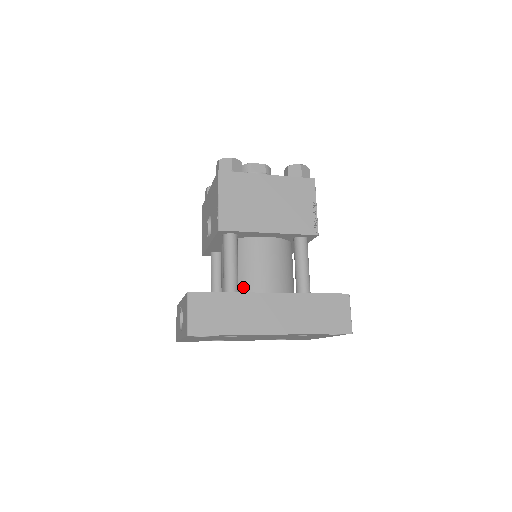
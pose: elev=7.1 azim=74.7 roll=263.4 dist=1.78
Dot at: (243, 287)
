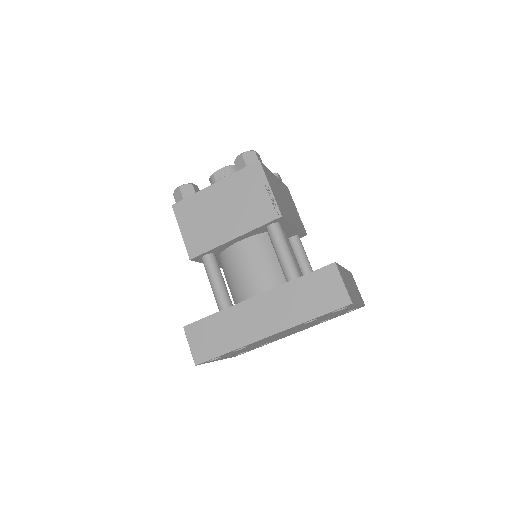
Dot at: (238, 298)
